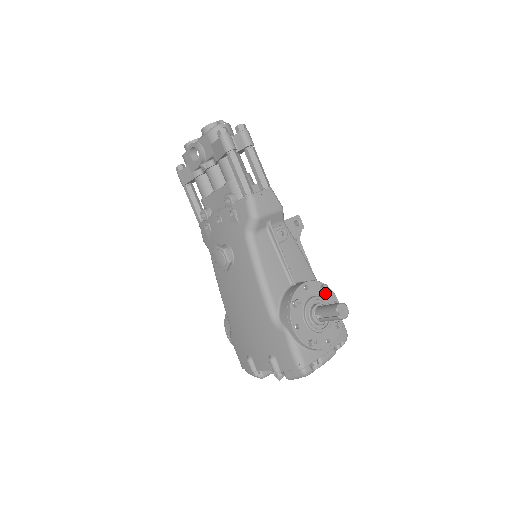
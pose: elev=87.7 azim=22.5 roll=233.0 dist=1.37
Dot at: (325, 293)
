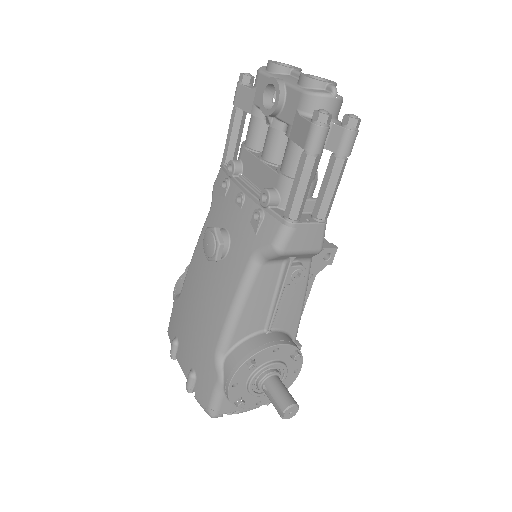
Dot at: occluded
